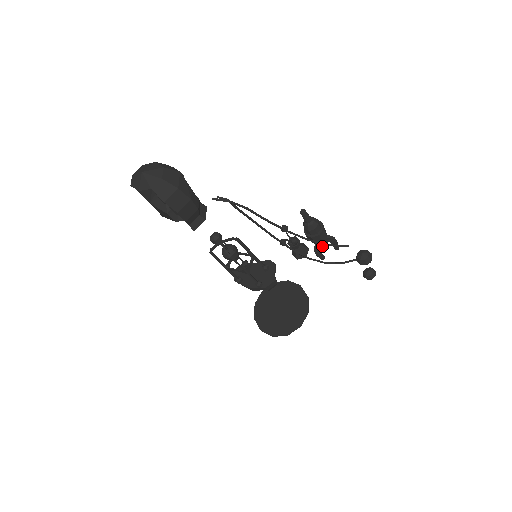
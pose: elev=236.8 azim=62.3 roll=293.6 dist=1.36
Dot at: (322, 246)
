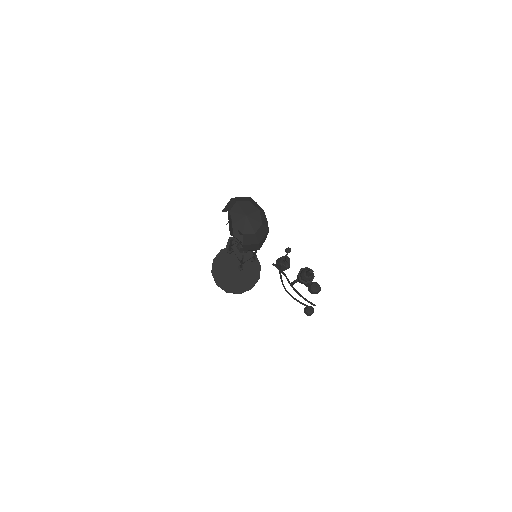
Dot at: occluded
